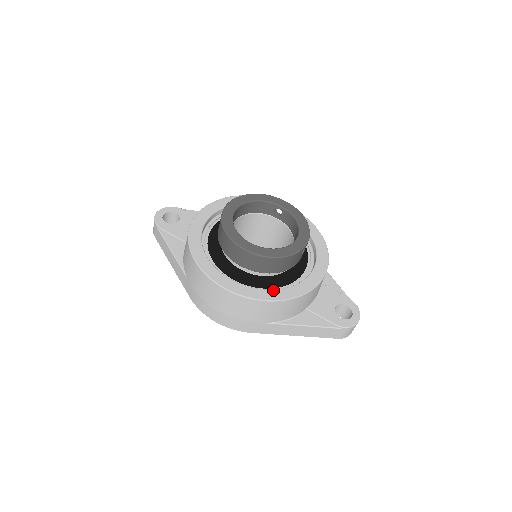
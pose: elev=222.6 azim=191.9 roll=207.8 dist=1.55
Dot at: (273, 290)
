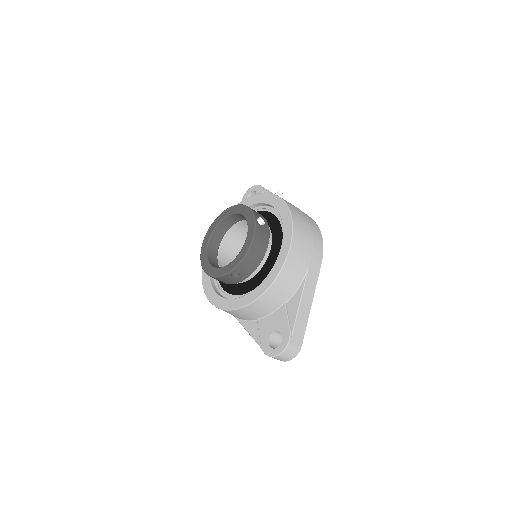
Dot at: (218, 296)
